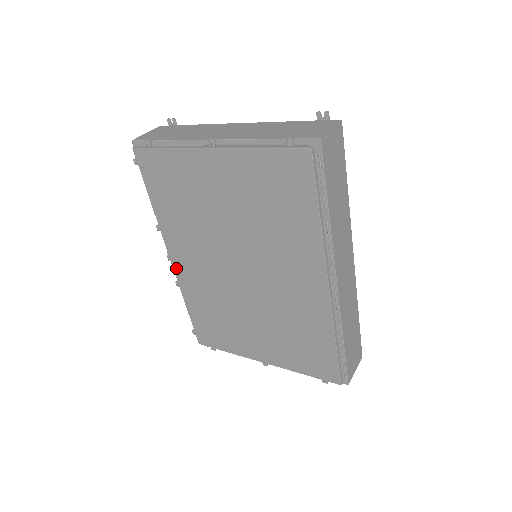
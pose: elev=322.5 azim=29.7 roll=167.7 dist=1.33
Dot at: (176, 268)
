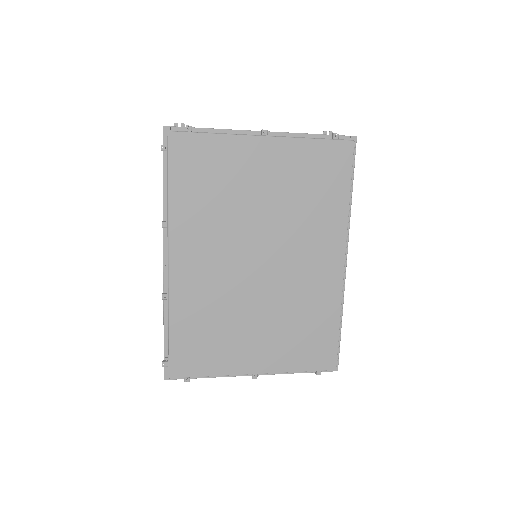
Dot at: (173, 273)
